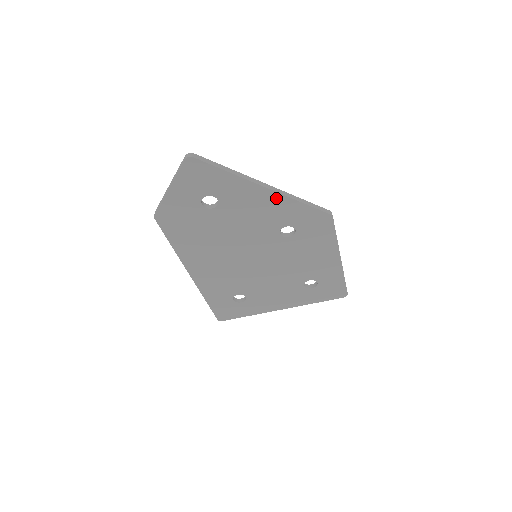
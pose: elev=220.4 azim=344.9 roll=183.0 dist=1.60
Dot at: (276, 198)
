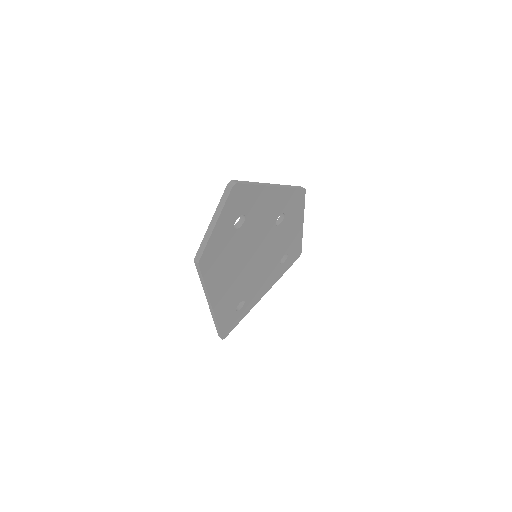
Dot at: (279, 193)
